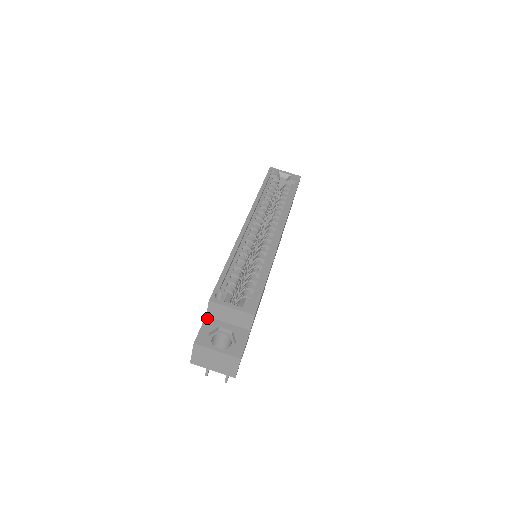
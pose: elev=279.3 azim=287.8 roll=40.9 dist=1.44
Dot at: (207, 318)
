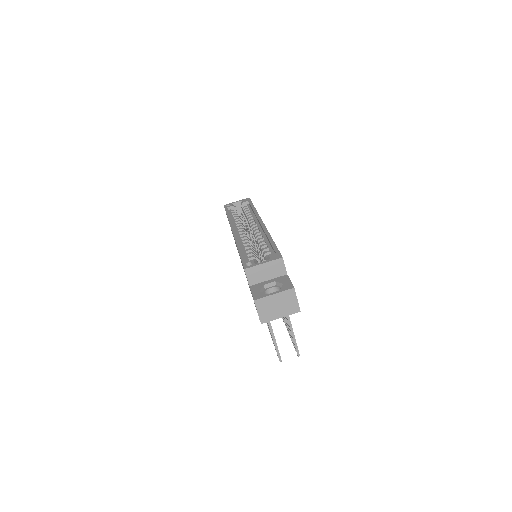
Dot at: (251, 286)
